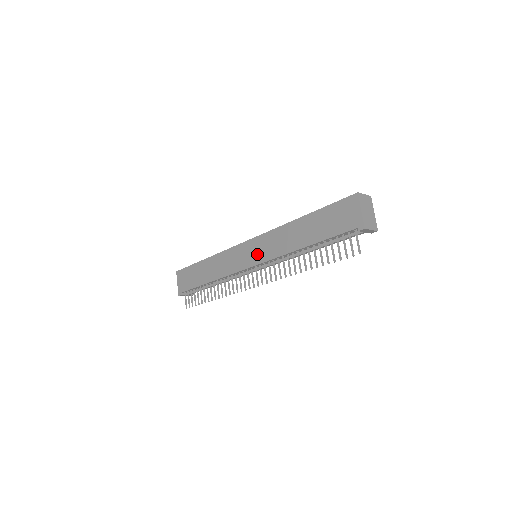
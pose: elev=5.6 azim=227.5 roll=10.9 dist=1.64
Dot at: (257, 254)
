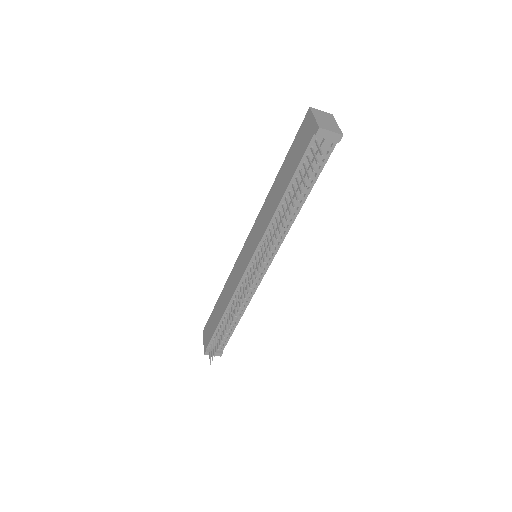
Dot at: (251, 246)
